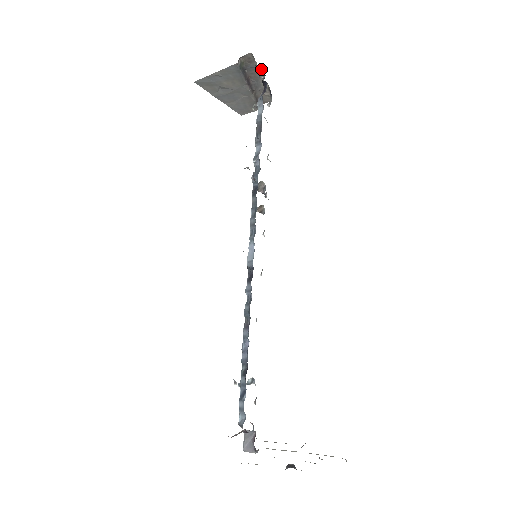
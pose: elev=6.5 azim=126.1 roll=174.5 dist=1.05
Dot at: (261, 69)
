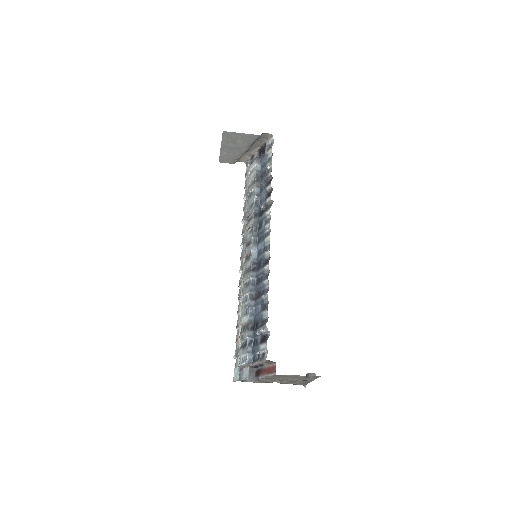
Dot at: (264, 144)
